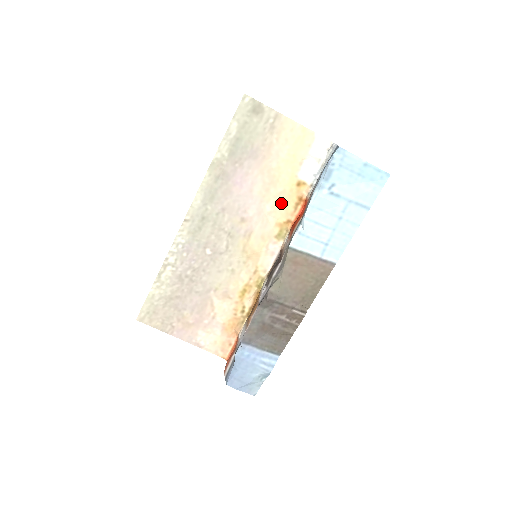
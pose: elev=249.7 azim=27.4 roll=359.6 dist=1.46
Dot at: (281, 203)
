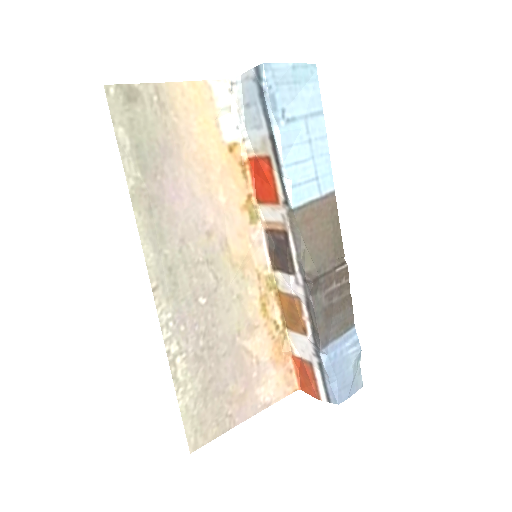
Dot at: (229, 183)
